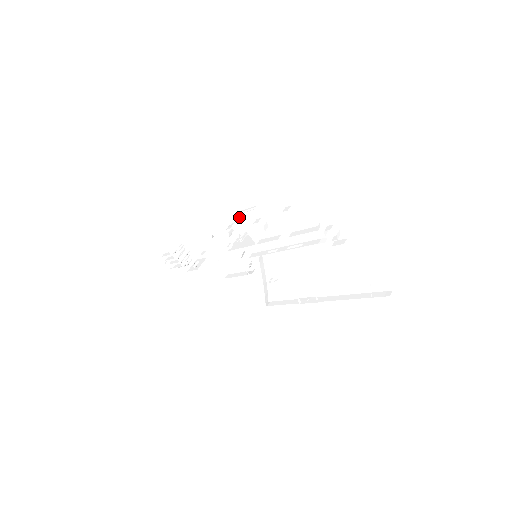
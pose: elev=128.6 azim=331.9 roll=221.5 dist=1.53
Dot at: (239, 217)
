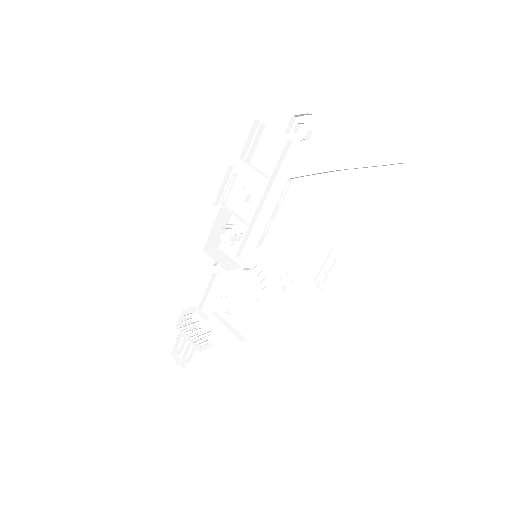
Dot at: (224, 206)
